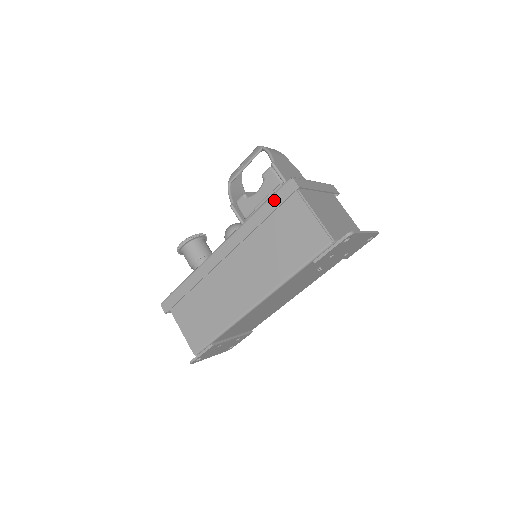
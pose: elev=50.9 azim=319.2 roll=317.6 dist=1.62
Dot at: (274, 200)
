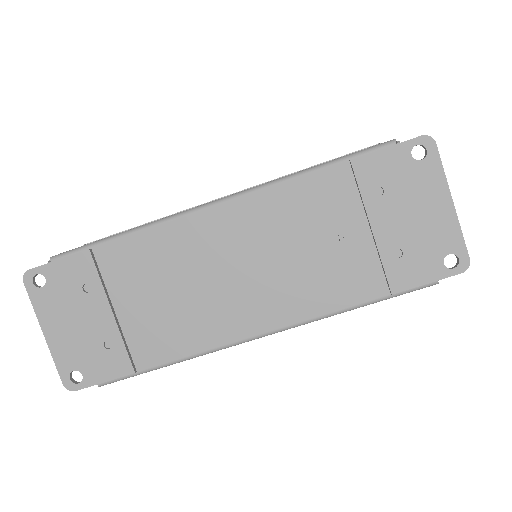
Dot at: occluded
